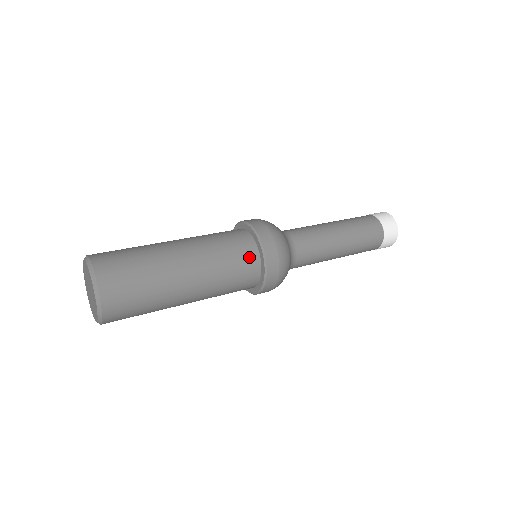
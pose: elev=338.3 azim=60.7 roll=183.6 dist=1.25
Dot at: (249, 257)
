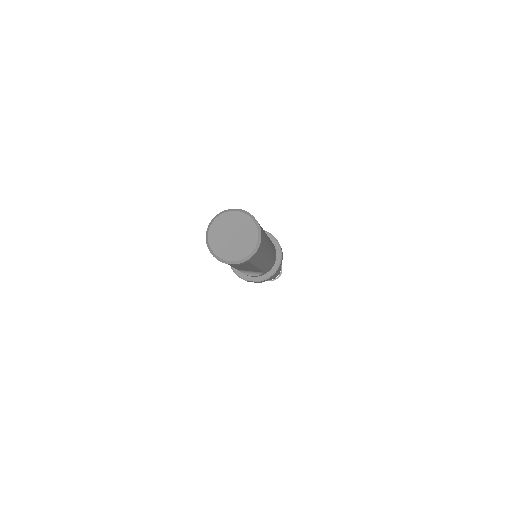
Dot at: occluded
